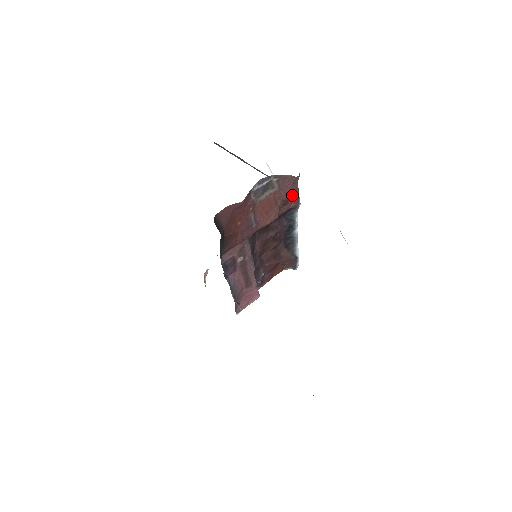
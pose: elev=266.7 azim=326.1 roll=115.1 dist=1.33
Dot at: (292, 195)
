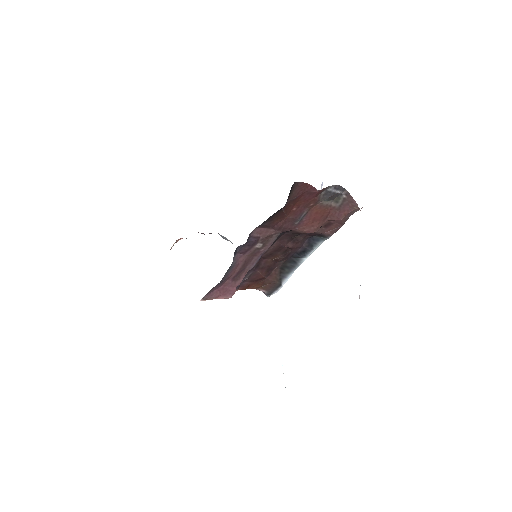
Dot at: (338, 222)
